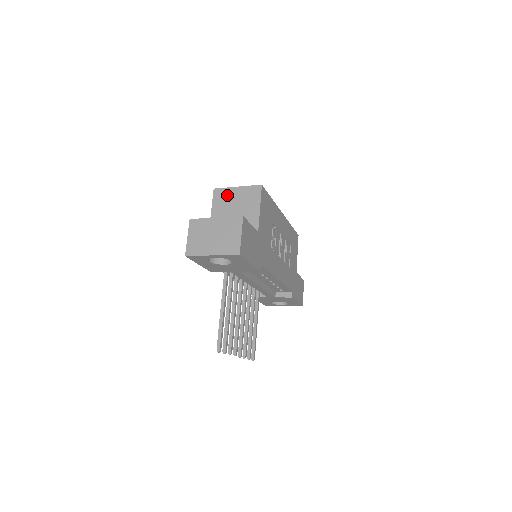
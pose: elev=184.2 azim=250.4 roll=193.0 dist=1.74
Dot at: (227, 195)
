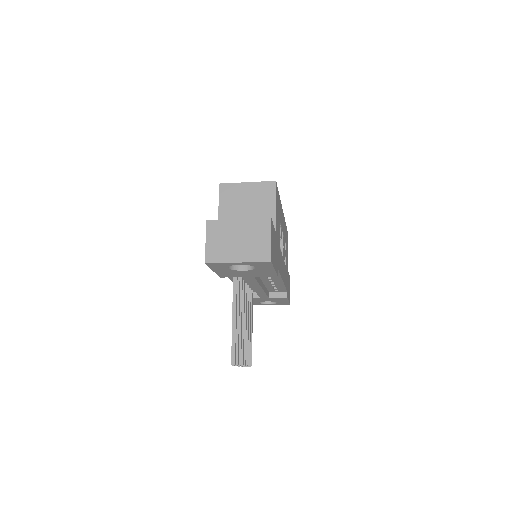
Dot at: (236, 191)
